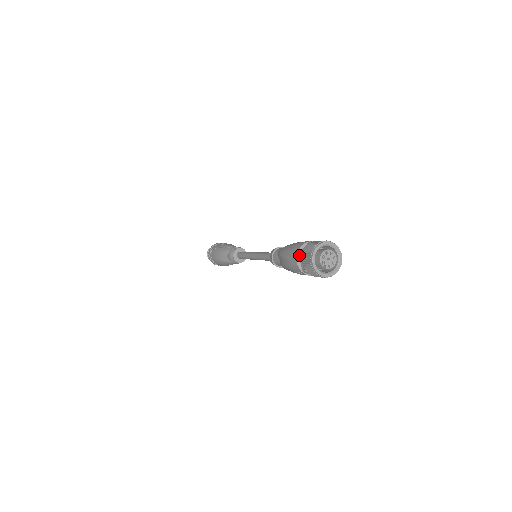
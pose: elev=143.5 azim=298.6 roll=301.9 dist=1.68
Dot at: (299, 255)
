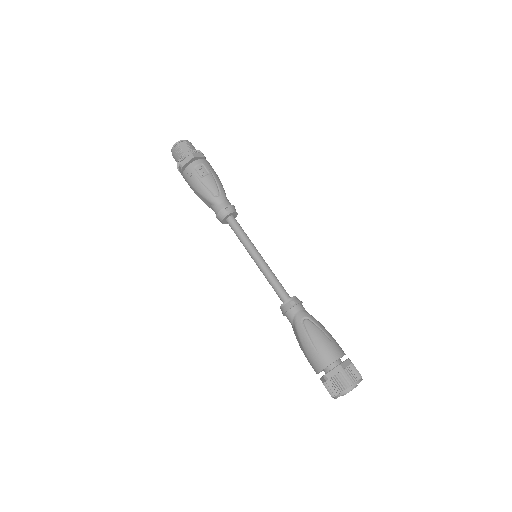
Dot at: (324, 377)
